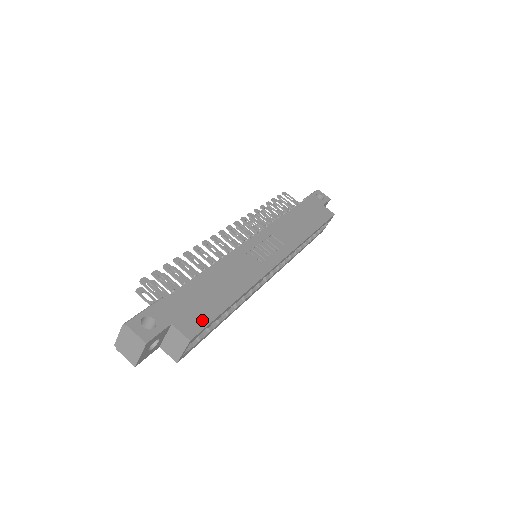
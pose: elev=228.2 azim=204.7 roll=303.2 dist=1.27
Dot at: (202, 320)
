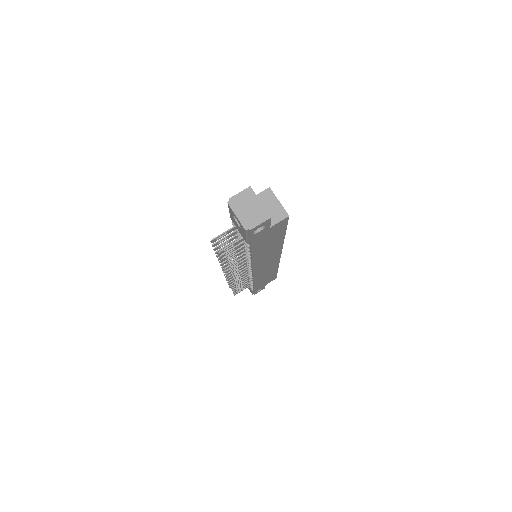
Dot at: occluded
